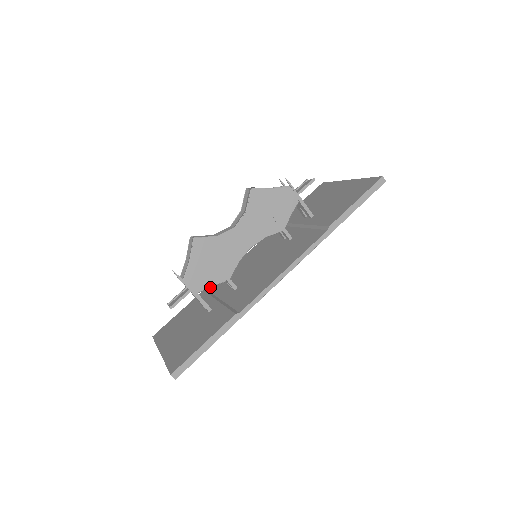
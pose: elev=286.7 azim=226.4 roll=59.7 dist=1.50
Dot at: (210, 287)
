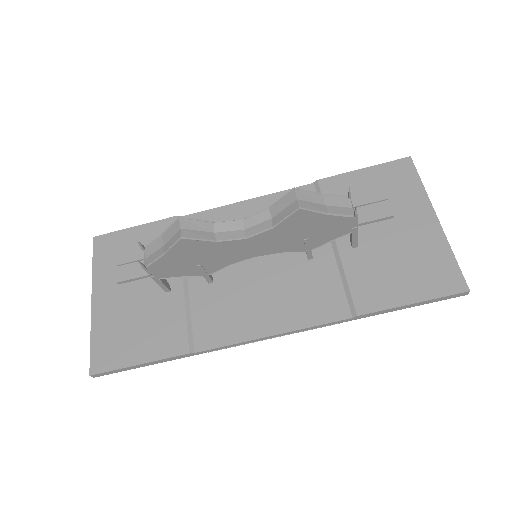
Dot at: (178, 277)
